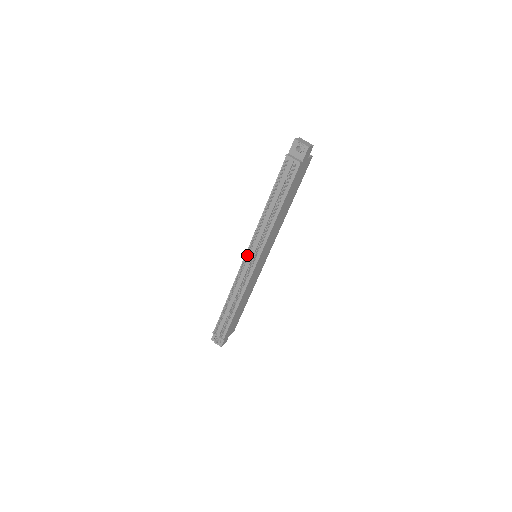
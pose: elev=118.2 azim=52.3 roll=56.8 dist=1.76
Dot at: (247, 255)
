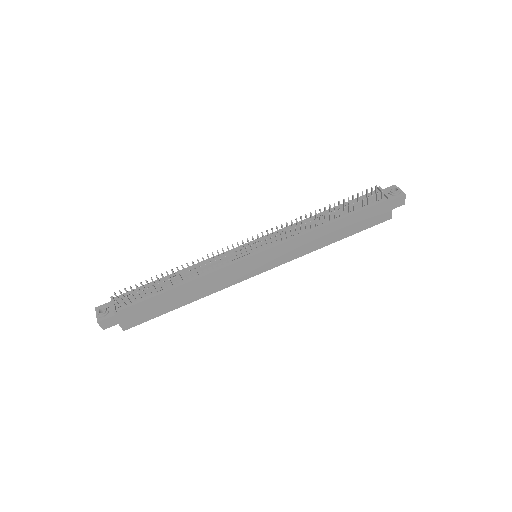
Dot at: (254, 240)
